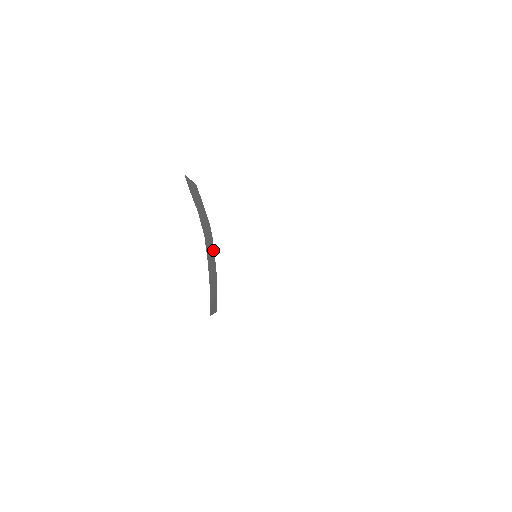
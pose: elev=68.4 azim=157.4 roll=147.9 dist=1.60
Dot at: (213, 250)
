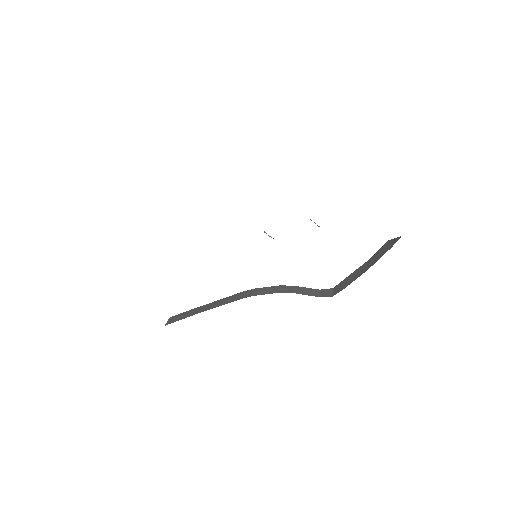
Dot at: occluded
